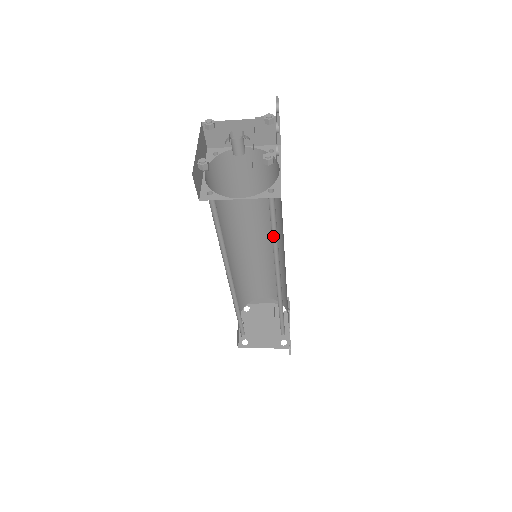
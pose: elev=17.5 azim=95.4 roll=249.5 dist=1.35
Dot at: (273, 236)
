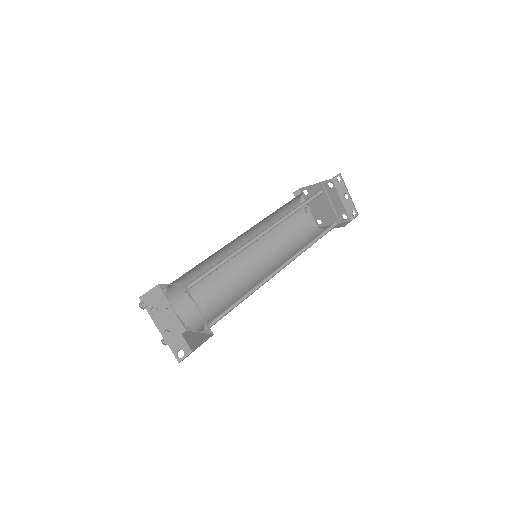
Dot at: (242, 296)
